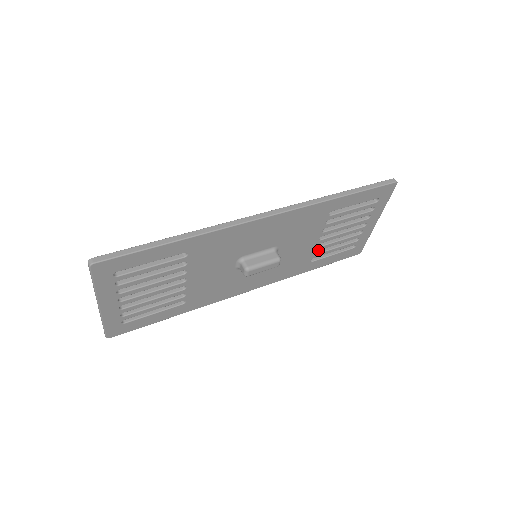
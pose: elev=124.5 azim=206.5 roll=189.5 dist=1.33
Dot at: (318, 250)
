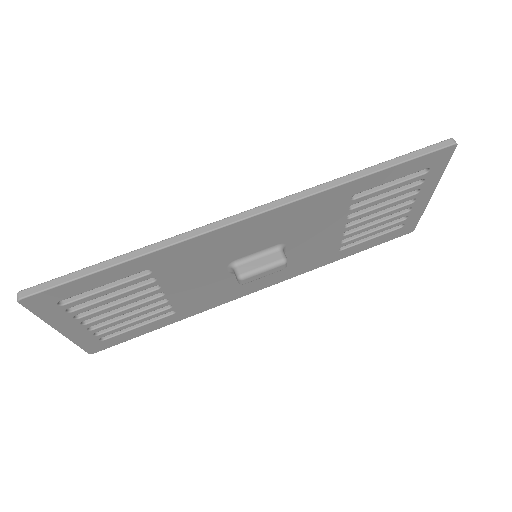
Dot at: (347, 237)
